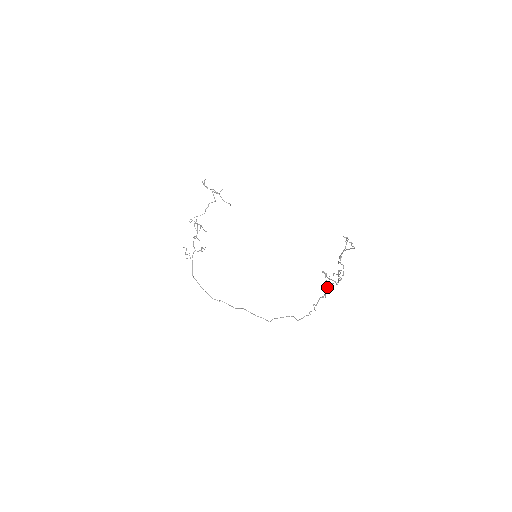
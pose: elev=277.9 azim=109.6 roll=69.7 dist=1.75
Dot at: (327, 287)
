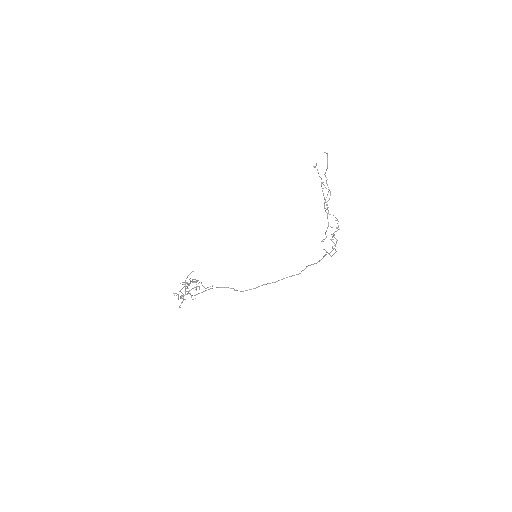
Dot at: (333, 235)
